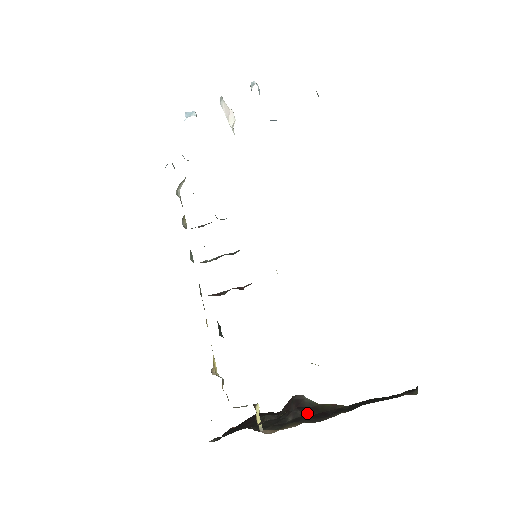
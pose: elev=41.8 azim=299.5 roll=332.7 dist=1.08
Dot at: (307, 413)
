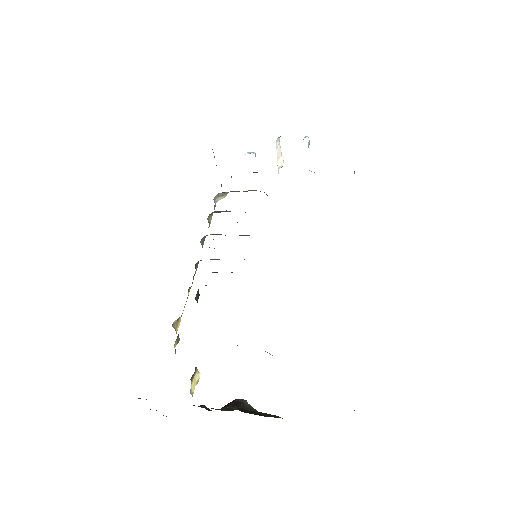
Dot at: (242, 410)
